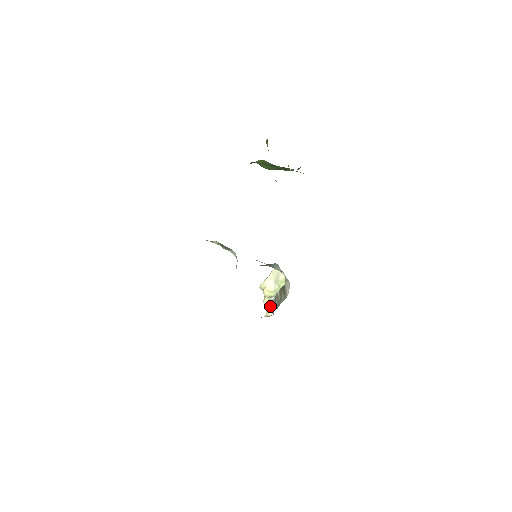
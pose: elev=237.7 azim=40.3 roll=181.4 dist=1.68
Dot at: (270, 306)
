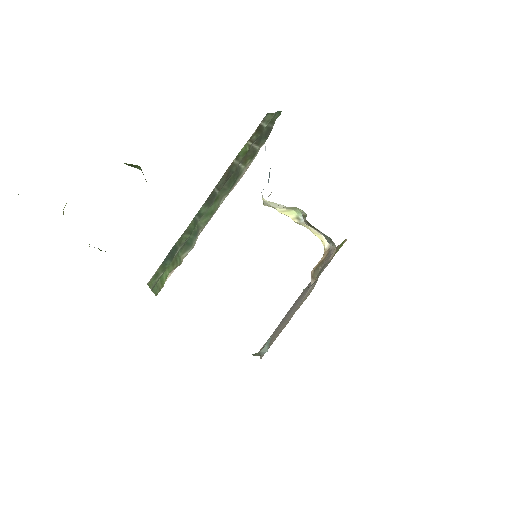
Dot at: (312, 230)
